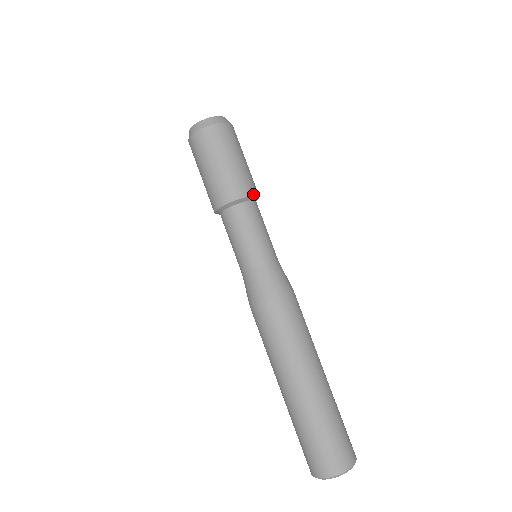
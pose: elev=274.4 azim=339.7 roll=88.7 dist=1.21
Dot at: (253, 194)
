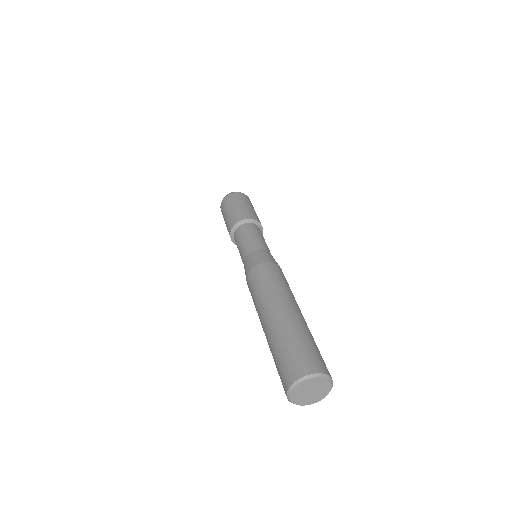
Dot at: (253, 219)
